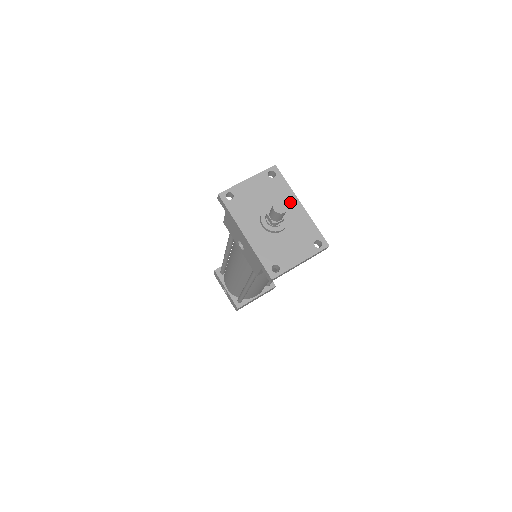
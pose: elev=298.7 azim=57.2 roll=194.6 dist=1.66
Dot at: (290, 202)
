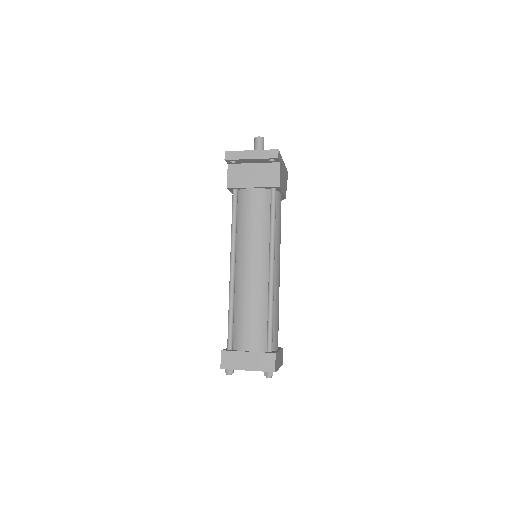
Dot at: occluded
